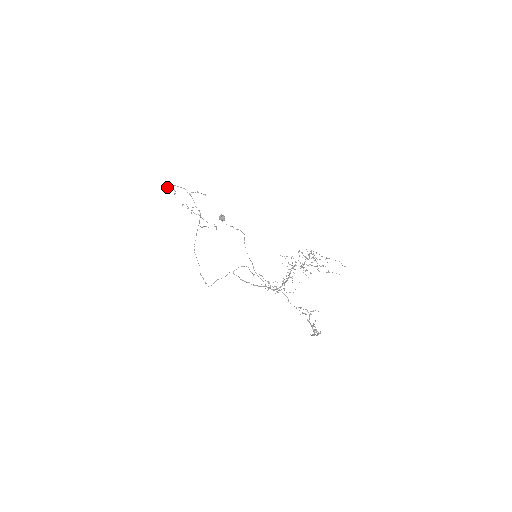
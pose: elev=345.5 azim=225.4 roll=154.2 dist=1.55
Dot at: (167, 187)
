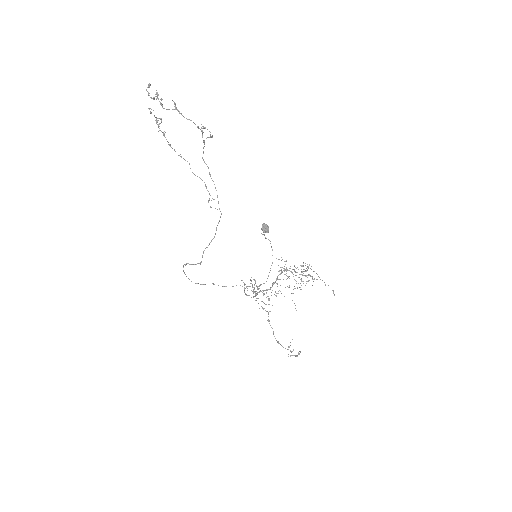
Dot at: (157, 95)
